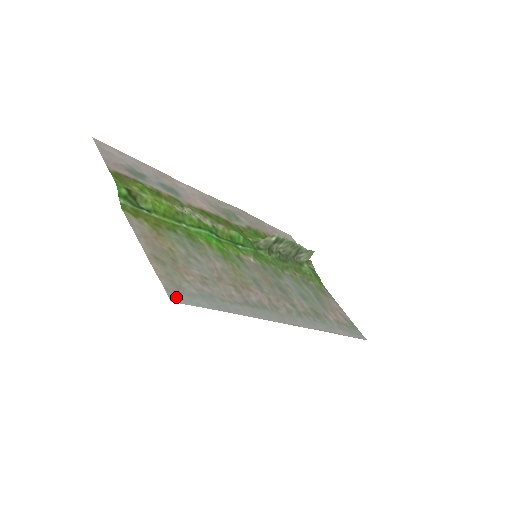
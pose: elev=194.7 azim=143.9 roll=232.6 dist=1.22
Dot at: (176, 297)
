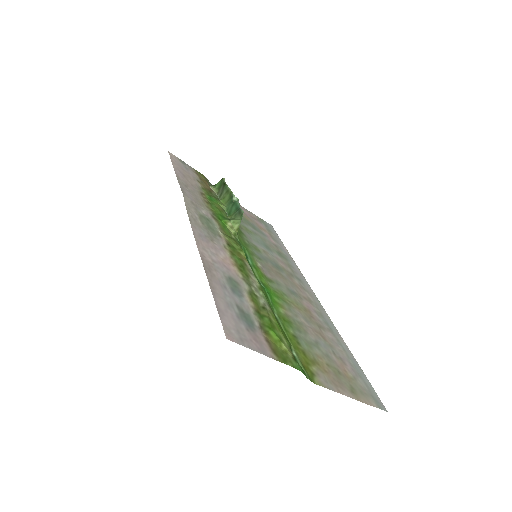
Dot at: (380, 404)
